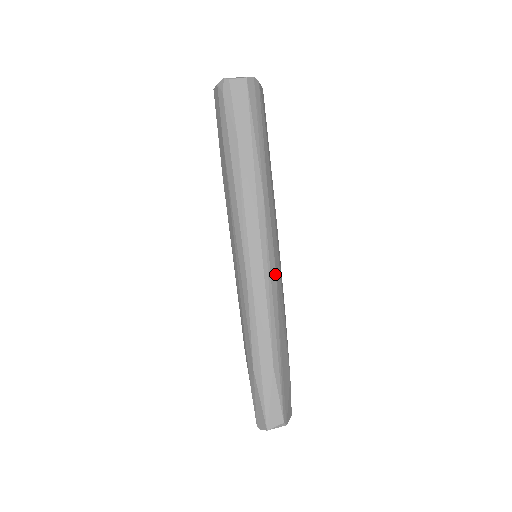
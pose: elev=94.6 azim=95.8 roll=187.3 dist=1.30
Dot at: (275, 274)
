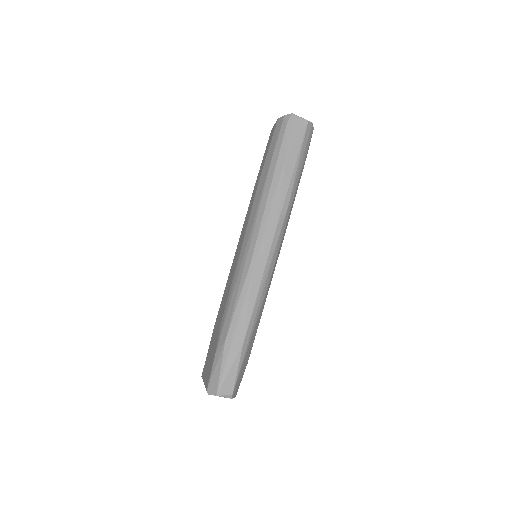
Dot at: (272, 271)
